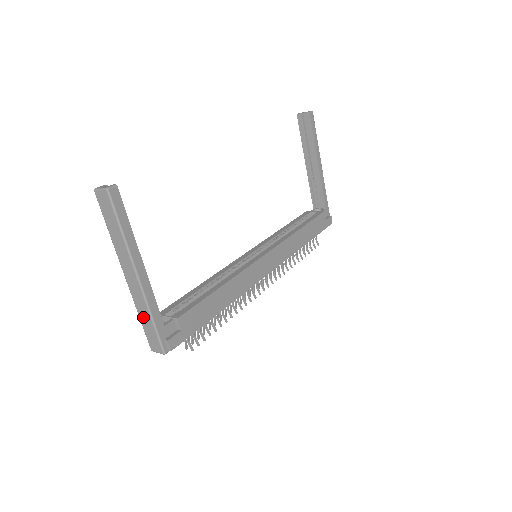
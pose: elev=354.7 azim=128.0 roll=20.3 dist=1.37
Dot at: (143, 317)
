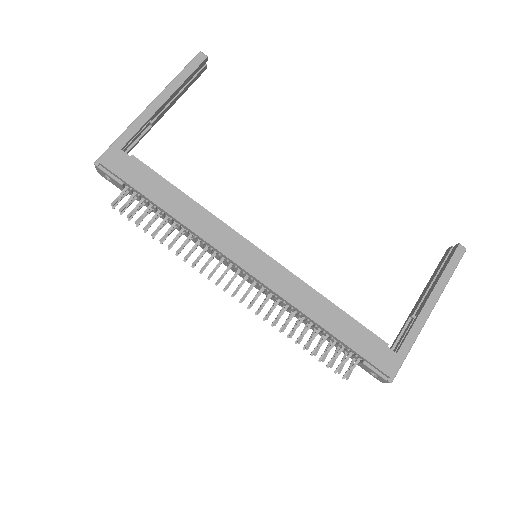
Dot at: occluded
